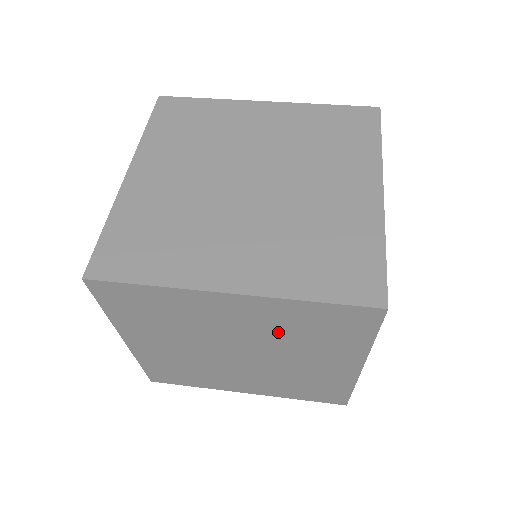
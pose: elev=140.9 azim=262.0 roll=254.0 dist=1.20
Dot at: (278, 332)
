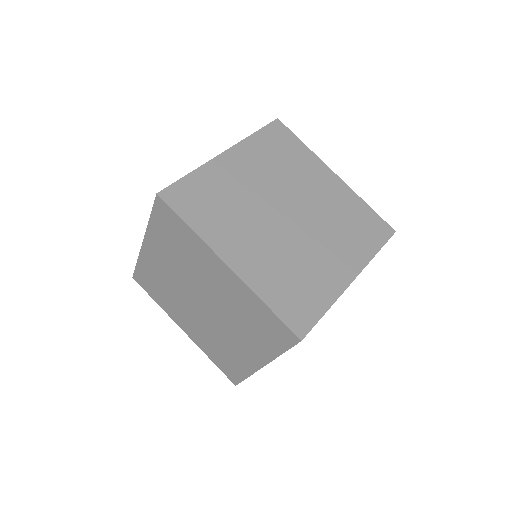
Dot at: occluded
